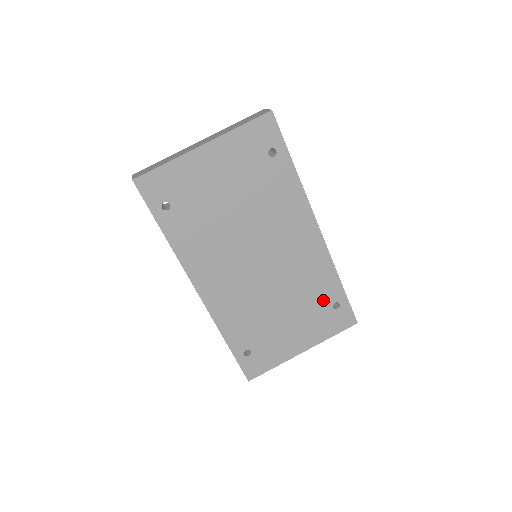
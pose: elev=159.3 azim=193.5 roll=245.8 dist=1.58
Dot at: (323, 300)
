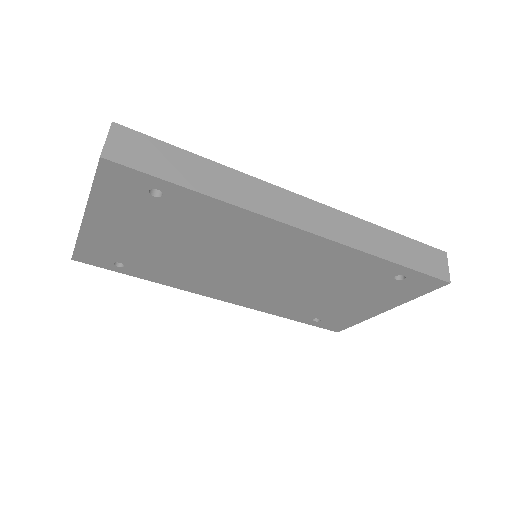
Dot at: (374, 277)
